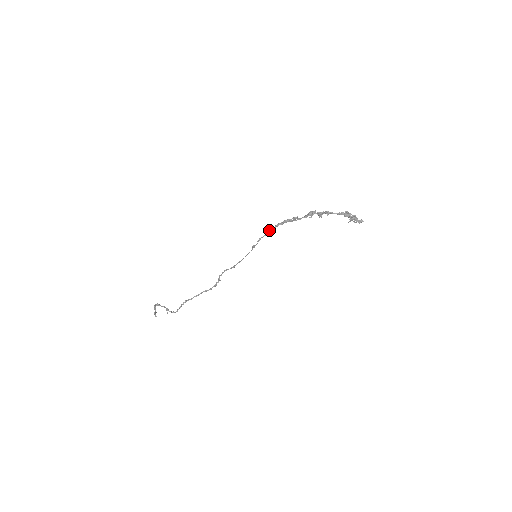
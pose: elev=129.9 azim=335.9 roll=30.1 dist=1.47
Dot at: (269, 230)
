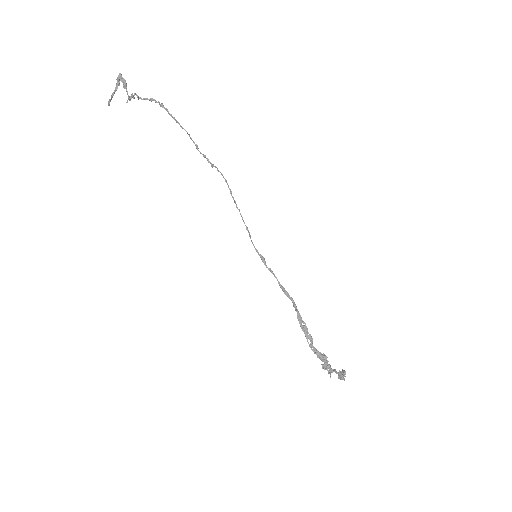
Dot at: (287, 293)
